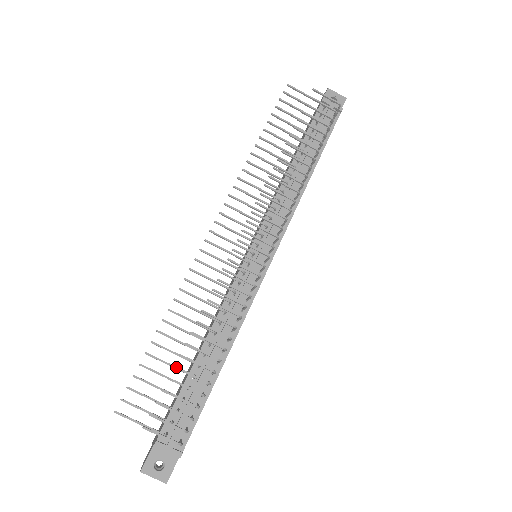
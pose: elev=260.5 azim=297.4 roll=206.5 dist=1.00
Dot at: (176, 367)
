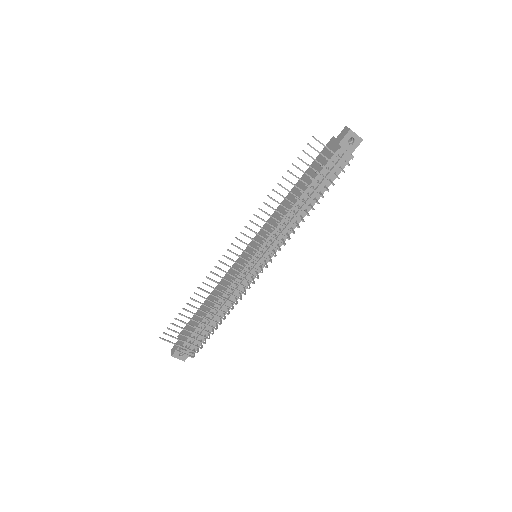
Dot at: (196, 327)
